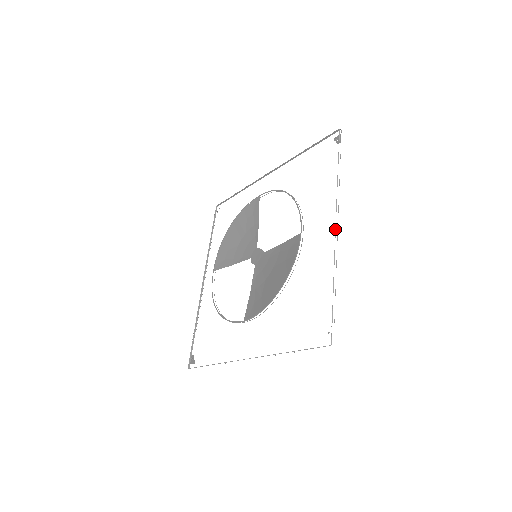
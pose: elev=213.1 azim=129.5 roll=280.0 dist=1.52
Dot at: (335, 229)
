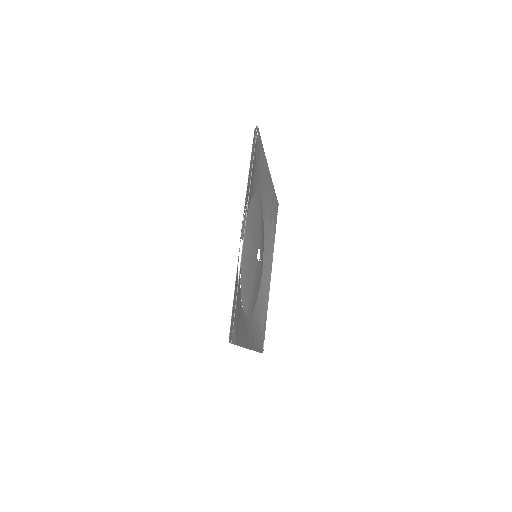
Dot at: (241, 233)
